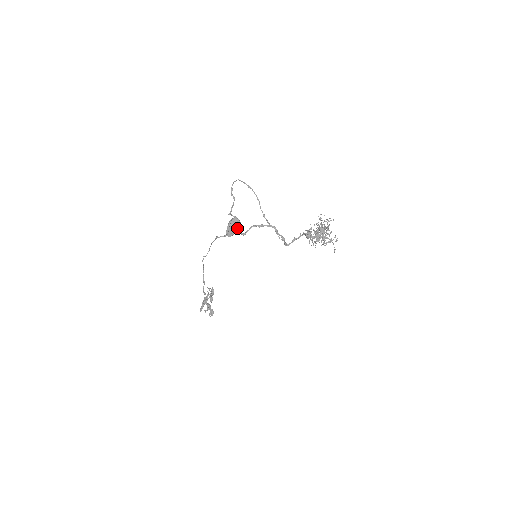
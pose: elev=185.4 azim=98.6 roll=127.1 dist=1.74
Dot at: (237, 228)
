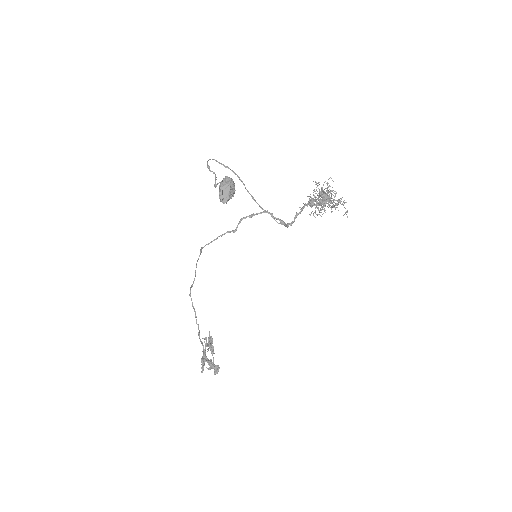
Dot at: (232, 189)
